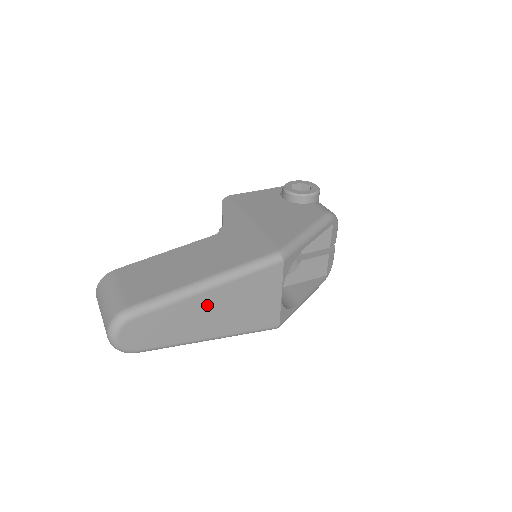
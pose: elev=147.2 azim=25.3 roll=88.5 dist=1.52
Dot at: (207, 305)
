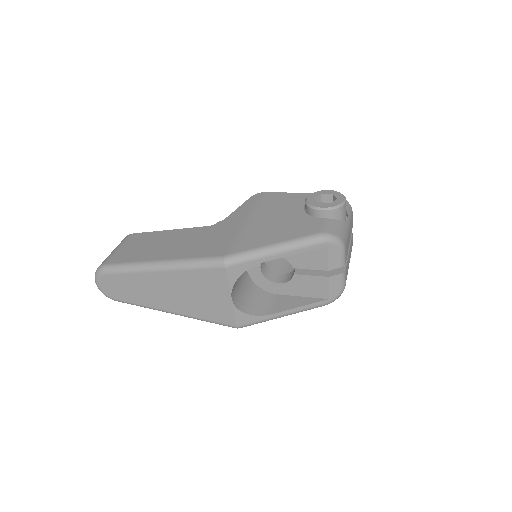
Dot at: (161, 283)
